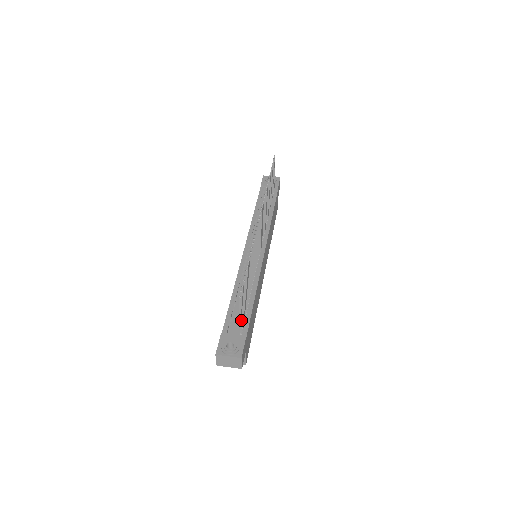
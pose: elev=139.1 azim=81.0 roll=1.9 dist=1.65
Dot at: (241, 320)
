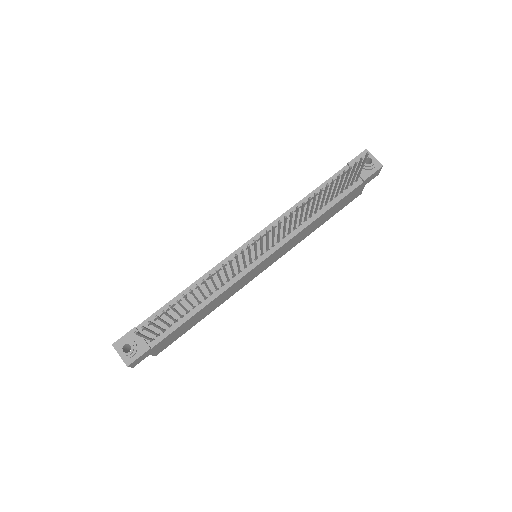
Dot at: (146, 338)
